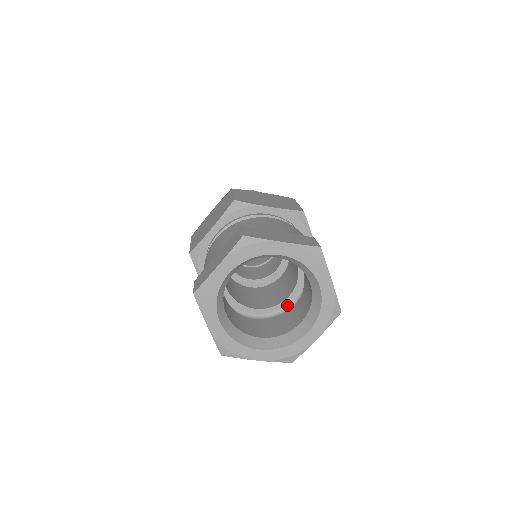
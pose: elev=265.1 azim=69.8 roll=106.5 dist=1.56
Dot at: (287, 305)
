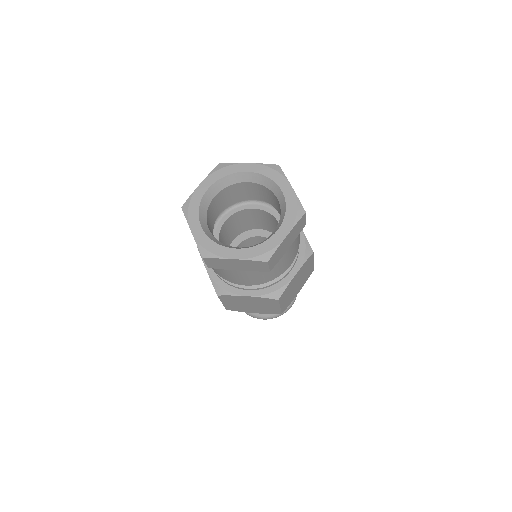
Dot at: occluded
